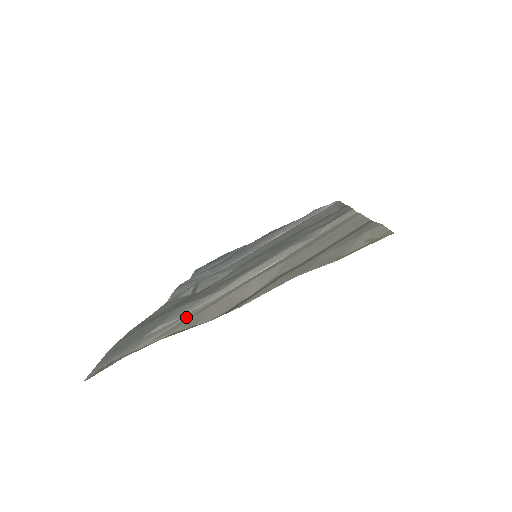
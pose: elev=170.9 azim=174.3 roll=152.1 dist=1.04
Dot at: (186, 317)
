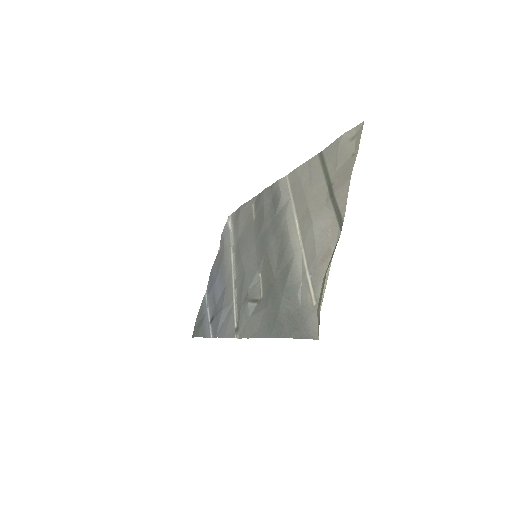
Dot at: (308, 271)
